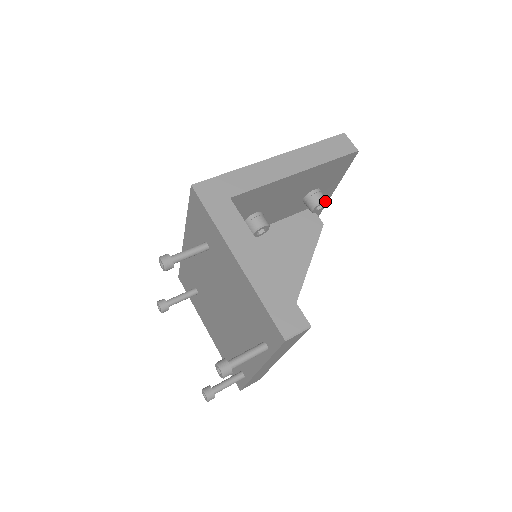
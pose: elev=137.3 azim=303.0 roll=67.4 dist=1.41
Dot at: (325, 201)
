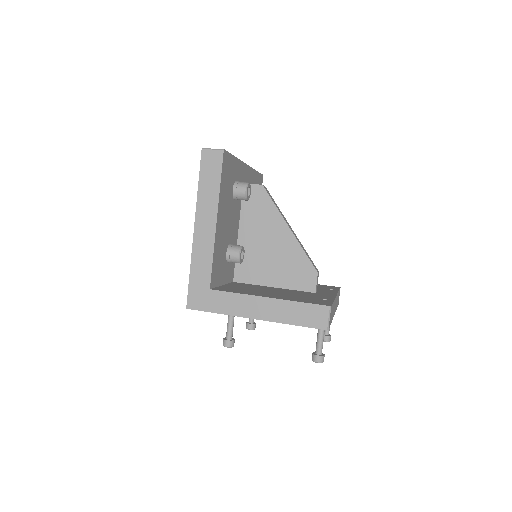
Dot at: (247, 188)
